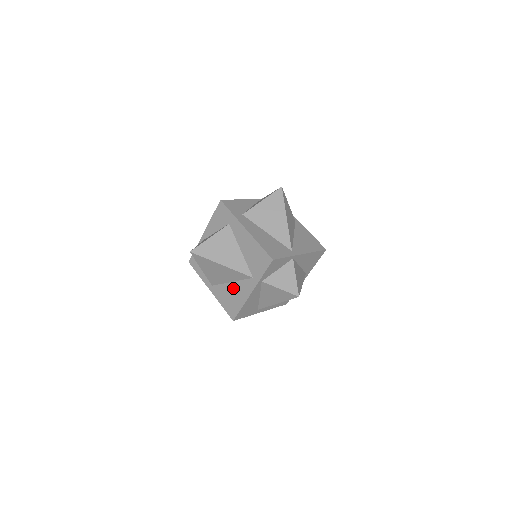
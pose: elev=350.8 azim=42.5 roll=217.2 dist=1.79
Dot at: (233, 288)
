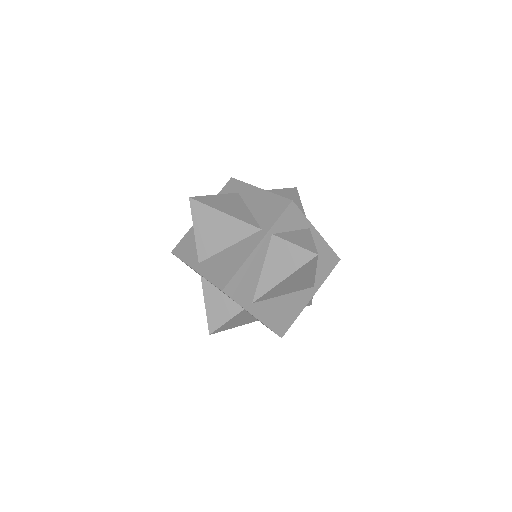
Dot at: (230, 252)
